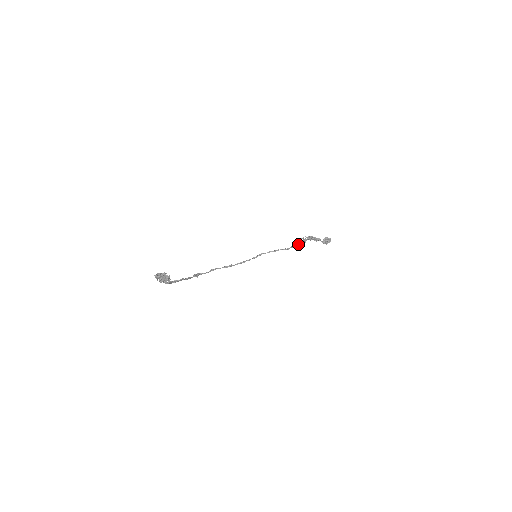
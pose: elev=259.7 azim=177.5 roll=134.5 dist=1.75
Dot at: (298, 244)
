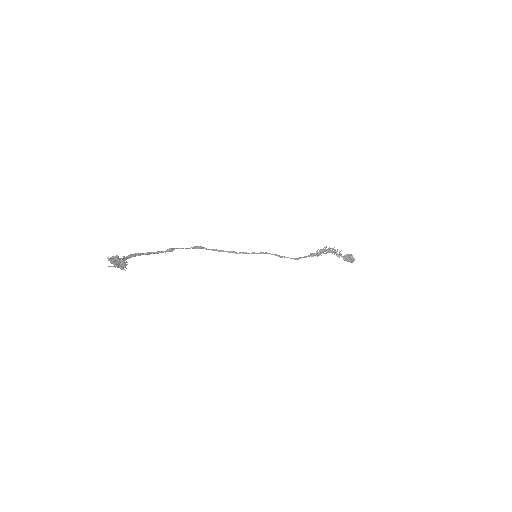
Dot at: (314, 255)
